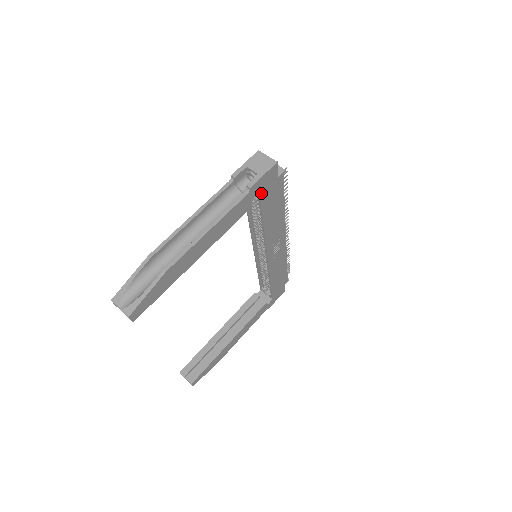
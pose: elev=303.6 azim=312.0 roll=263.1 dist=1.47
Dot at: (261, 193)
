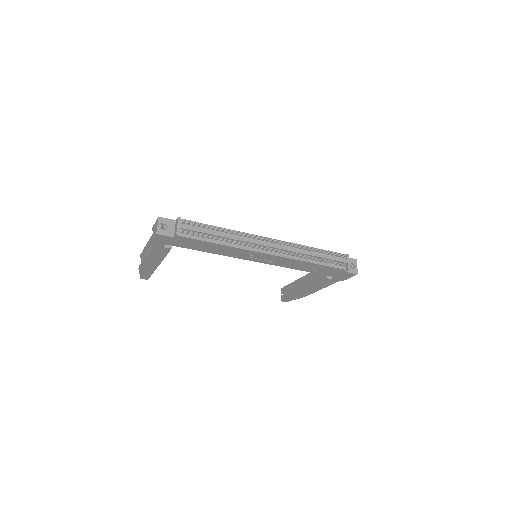
Dot at: (169, 244)
